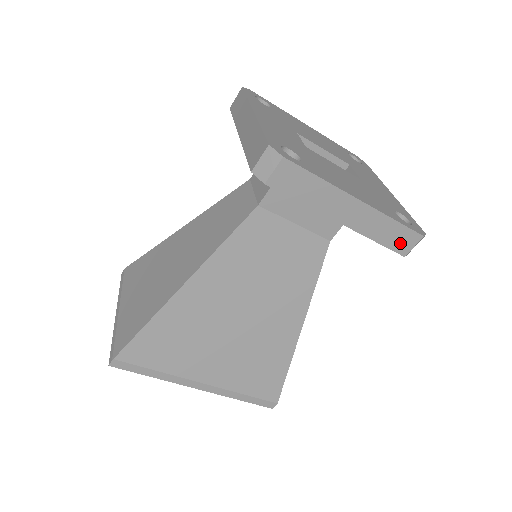
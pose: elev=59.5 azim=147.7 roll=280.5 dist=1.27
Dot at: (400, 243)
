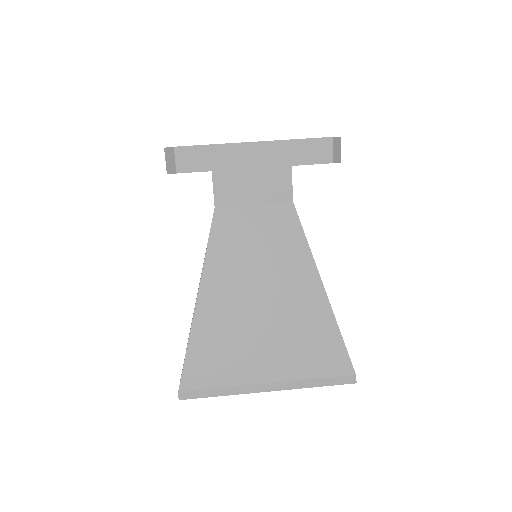
Dot at: (318, 154)
